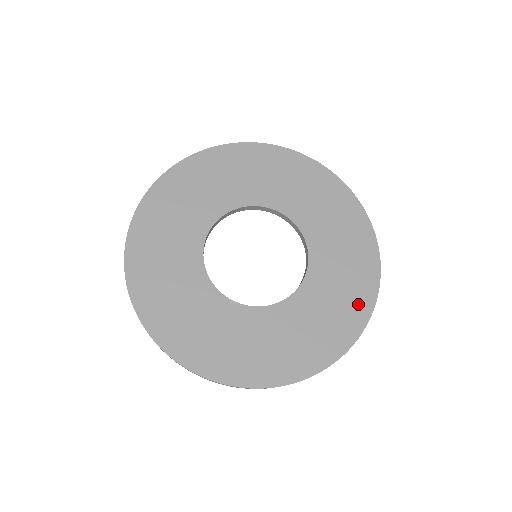
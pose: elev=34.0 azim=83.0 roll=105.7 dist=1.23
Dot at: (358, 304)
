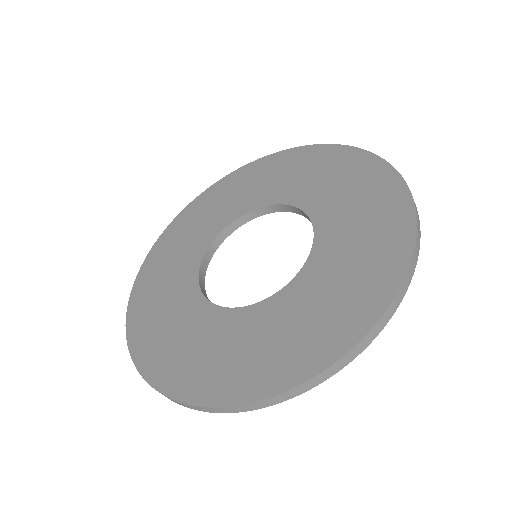
Dot at: (358, 308)
